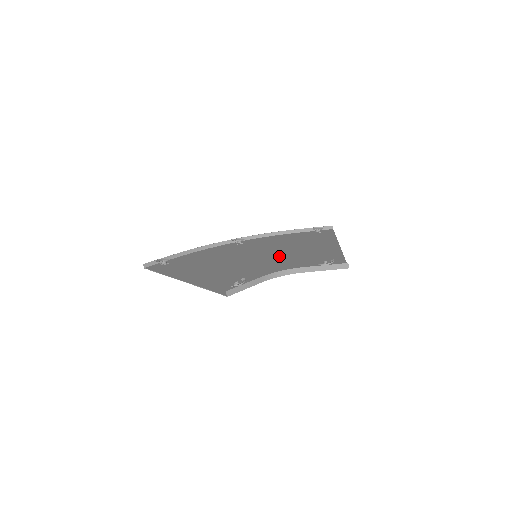
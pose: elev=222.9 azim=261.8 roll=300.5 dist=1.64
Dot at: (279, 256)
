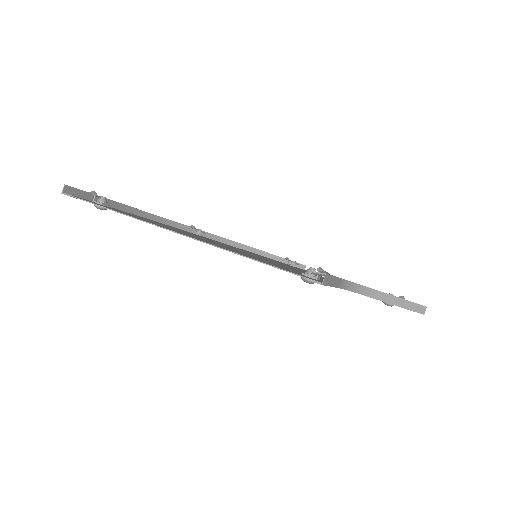
Dot at: occluded
